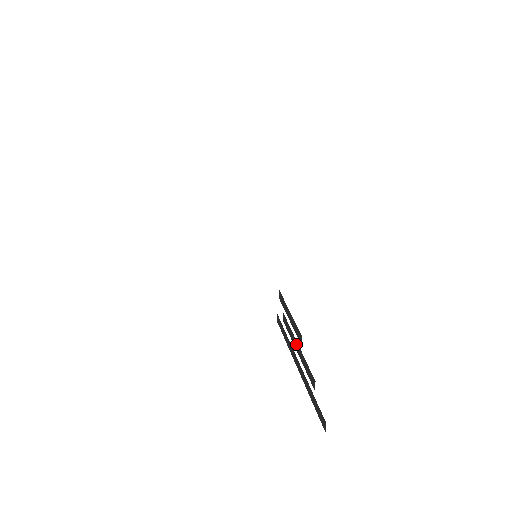
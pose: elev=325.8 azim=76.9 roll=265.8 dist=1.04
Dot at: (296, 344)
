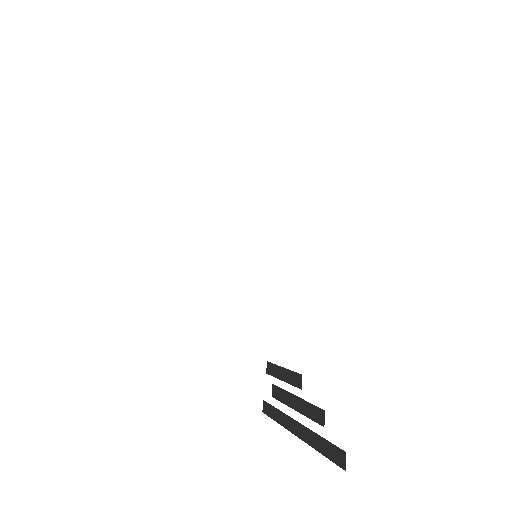
Dot at: (292, 399)
